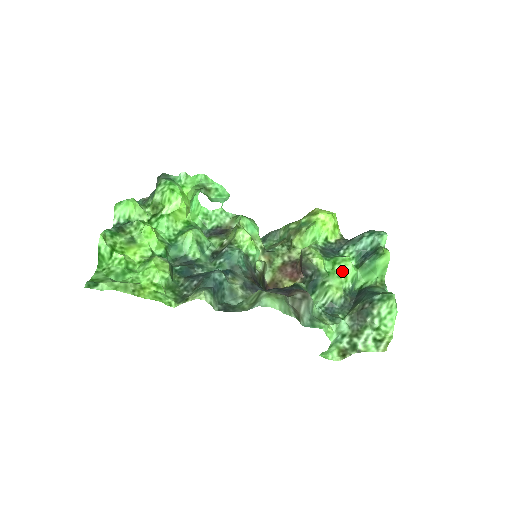
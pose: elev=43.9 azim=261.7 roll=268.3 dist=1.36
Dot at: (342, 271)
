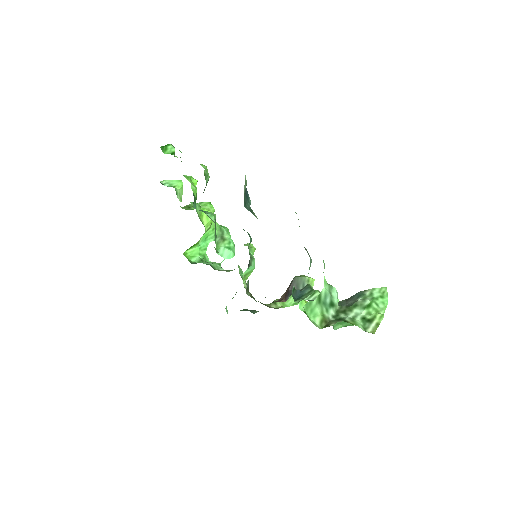
Dot at: occluded
